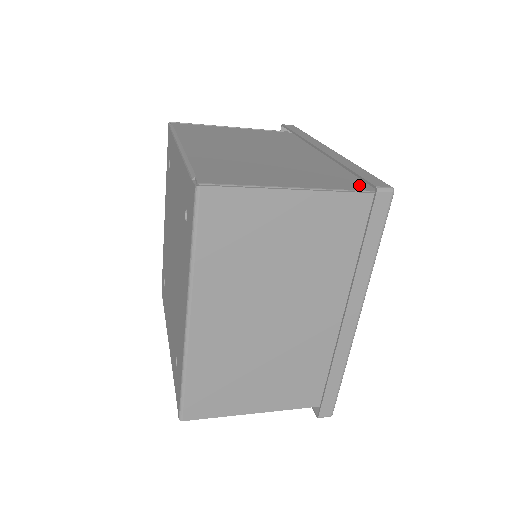
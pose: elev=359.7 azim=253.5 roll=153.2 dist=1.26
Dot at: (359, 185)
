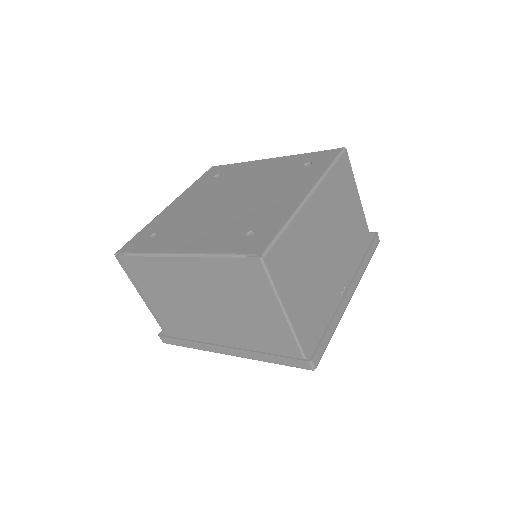
Dot at: occluded
